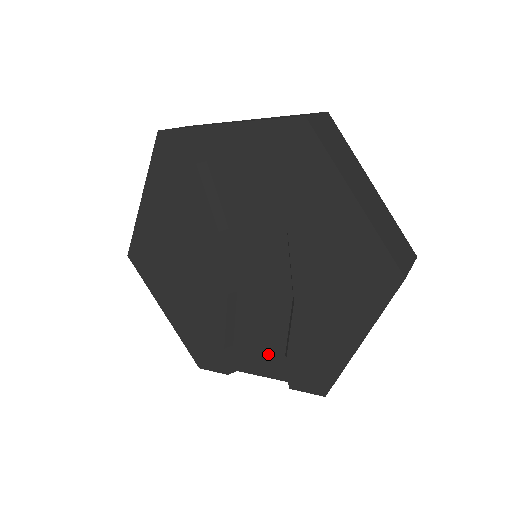
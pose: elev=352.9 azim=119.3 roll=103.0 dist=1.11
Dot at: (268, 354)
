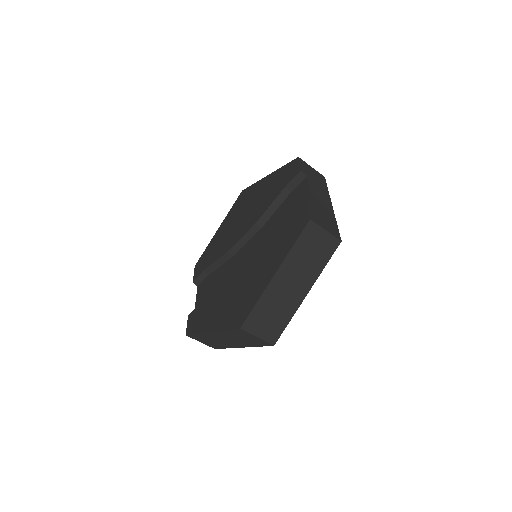
Dot at: (206, 295)
